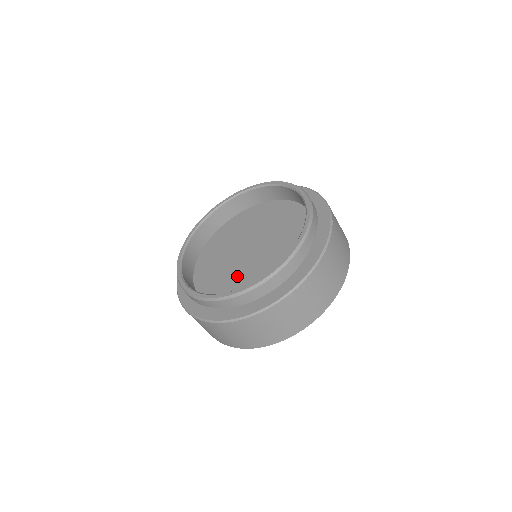
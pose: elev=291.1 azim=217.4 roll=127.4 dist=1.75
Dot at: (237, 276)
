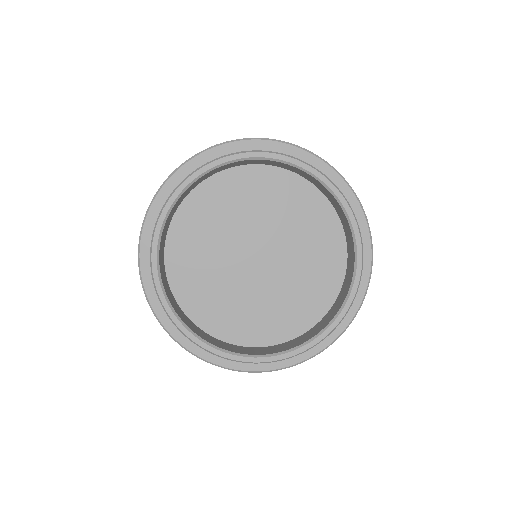
Dot at: (221, 284)
